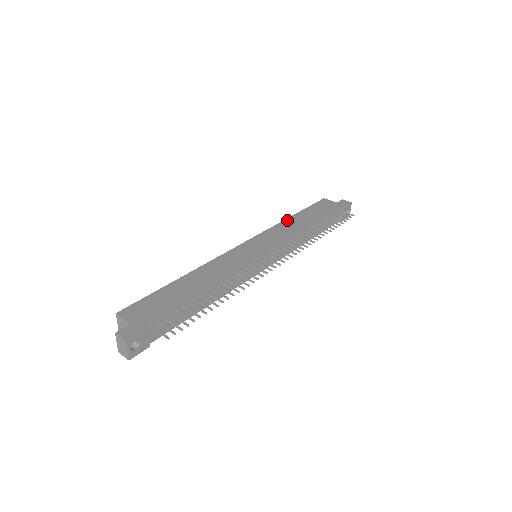
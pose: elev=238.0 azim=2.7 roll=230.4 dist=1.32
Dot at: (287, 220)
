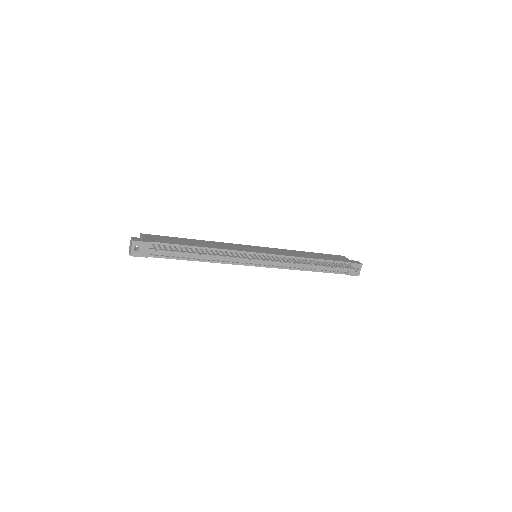
Dot at: (298, 251)
